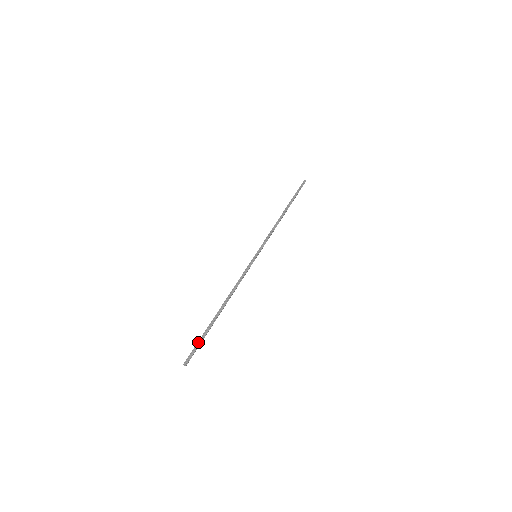
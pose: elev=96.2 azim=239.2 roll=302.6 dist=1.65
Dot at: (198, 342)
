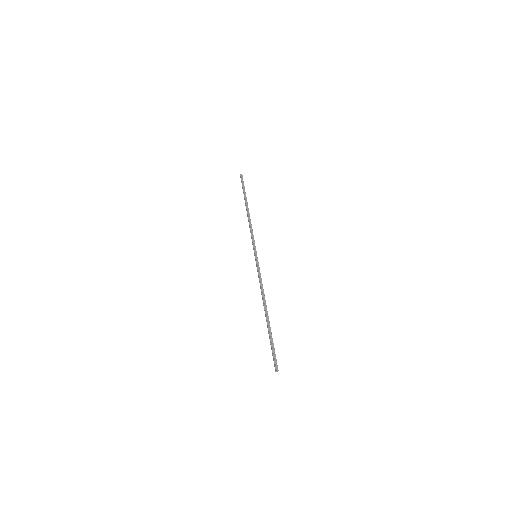
Dot at: (272, 348)
